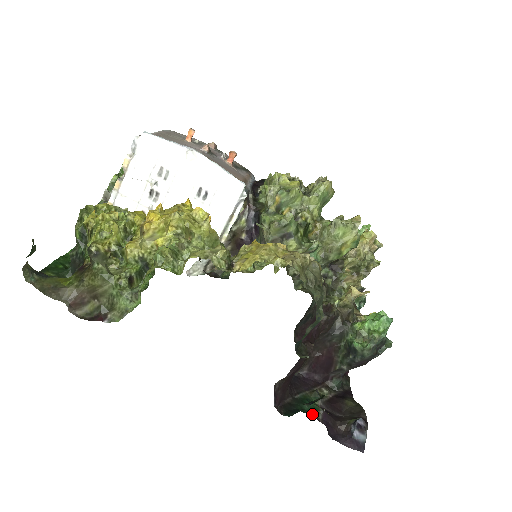
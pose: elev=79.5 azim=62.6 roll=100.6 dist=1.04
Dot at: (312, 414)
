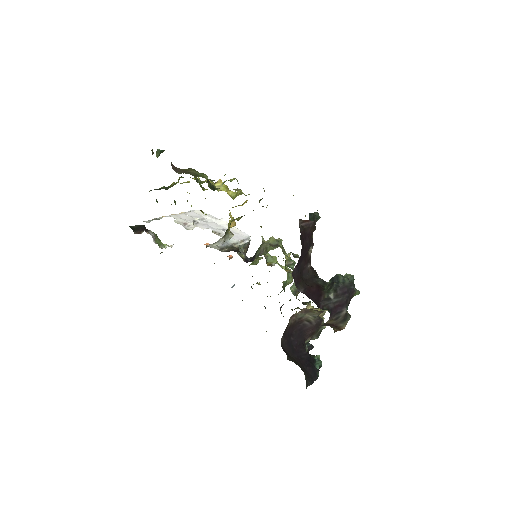
Dot at: occluded
